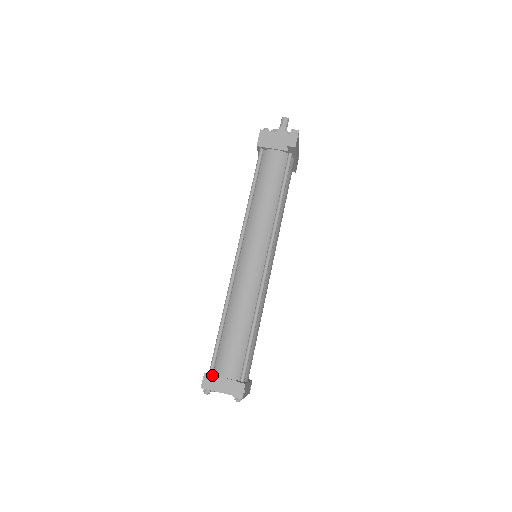
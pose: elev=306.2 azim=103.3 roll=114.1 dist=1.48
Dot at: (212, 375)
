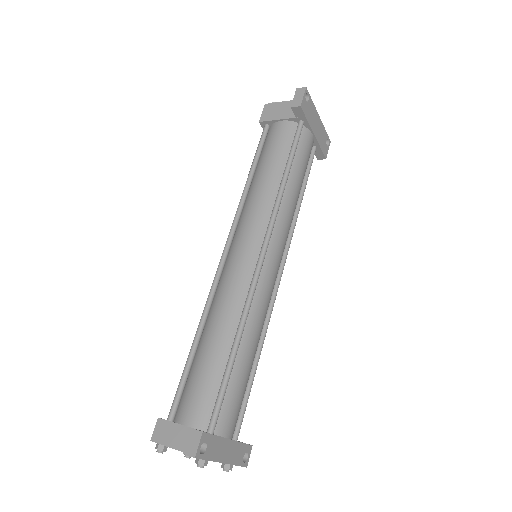
Dot at: (168, 420)
